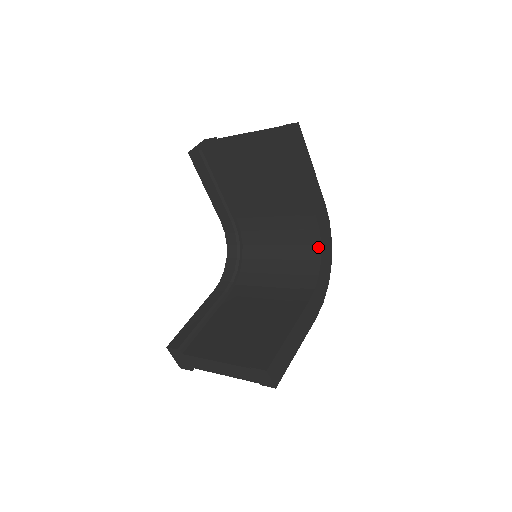
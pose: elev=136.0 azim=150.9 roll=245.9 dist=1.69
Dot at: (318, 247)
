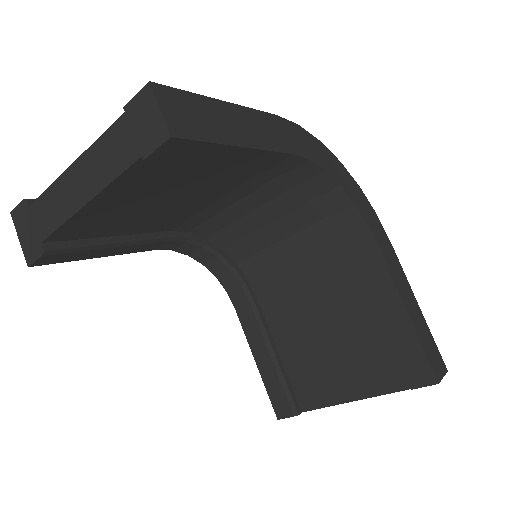
Dot at: (322, 176)
